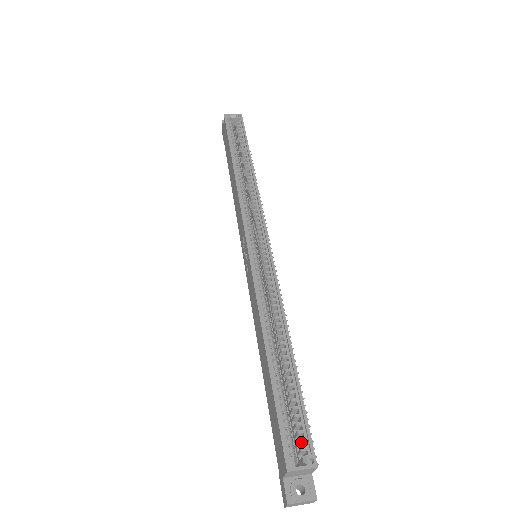
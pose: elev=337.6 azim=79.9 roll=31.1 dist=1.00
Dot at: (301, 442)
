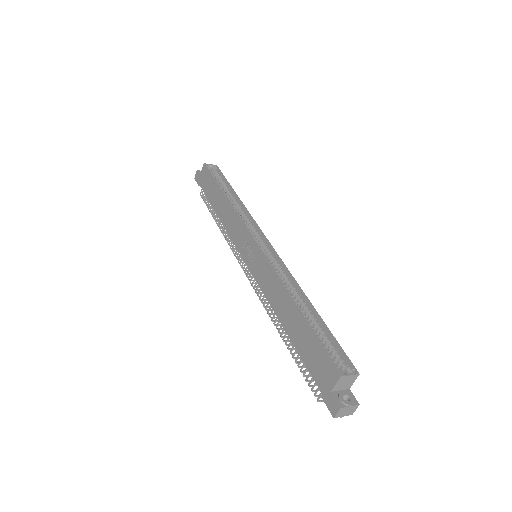
Dot at: (341, 361)
